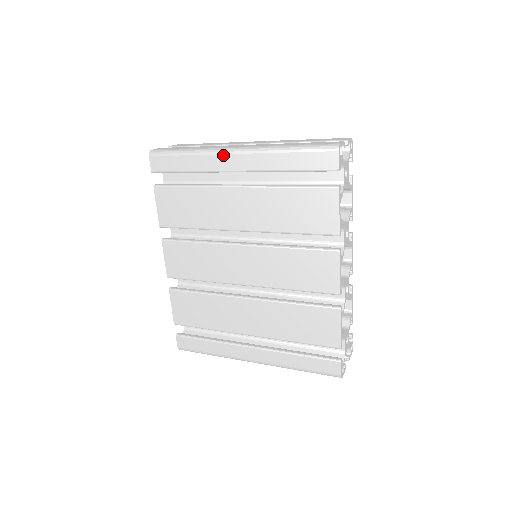
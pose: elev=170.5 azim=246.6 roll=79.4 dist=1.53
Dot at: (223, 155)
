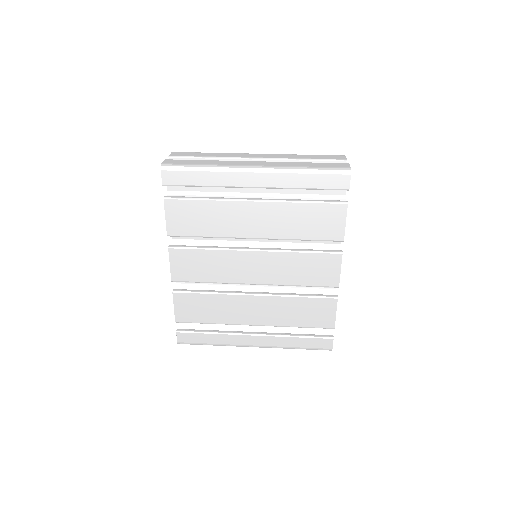
Dot at: (243, 173)
